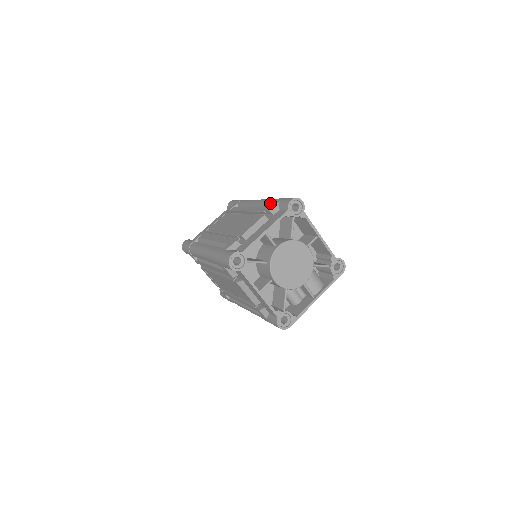
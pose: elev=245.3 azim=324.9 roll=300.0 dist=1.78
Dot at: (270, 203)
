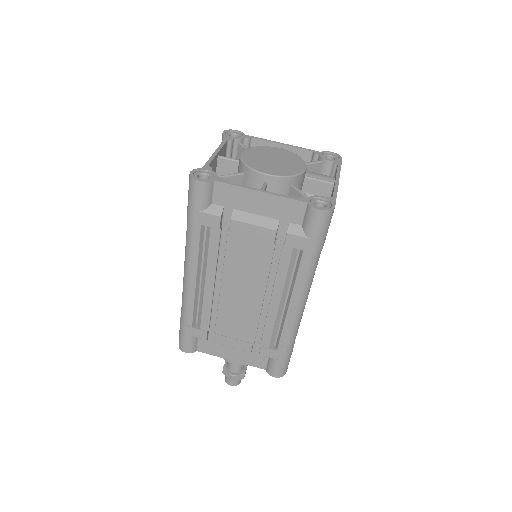
Dot at: occluded
